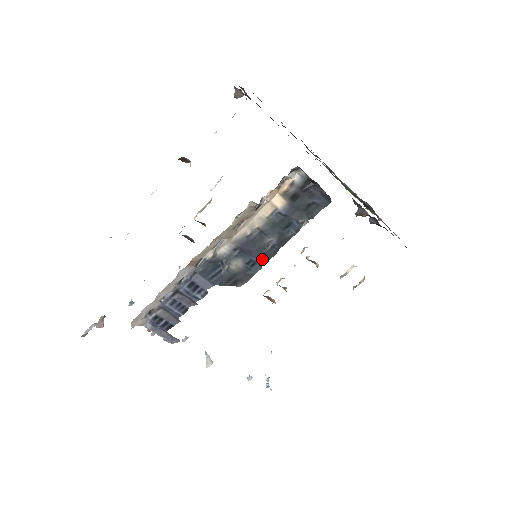
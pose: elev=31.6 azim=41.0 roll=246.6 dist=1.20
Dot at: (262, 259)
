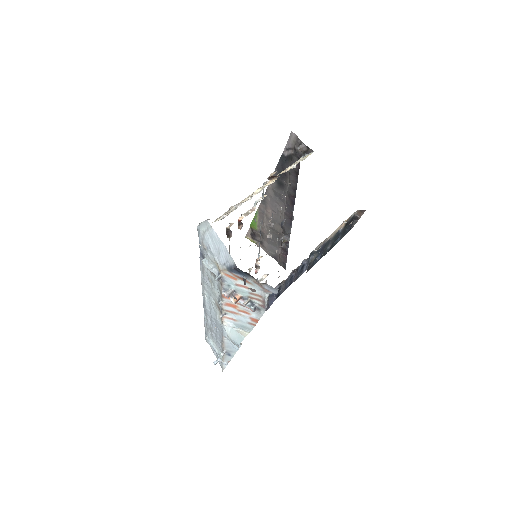
Dot at: (321, 257)
